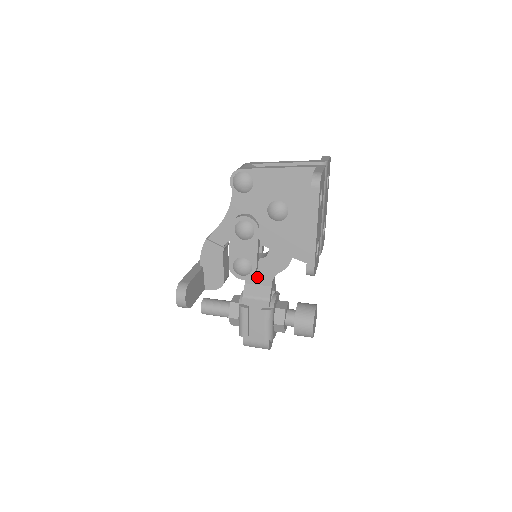
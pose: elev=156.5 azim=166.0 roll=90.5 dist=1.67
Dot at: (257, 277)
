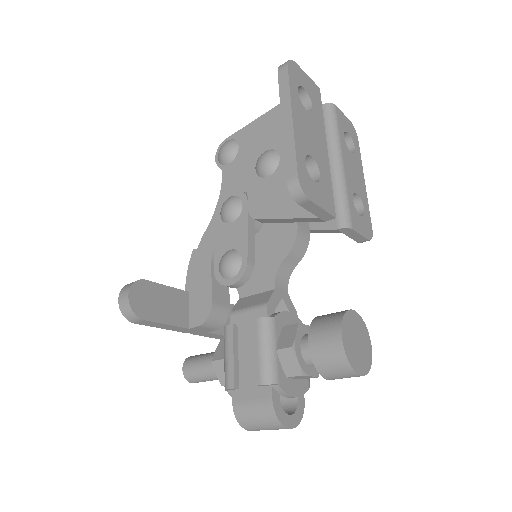
Dot at: (254, 281)
